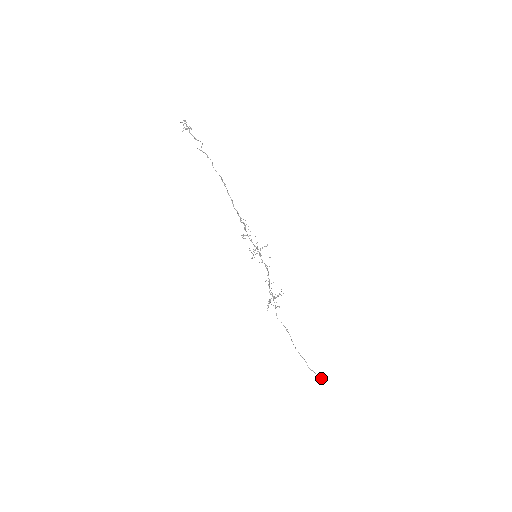
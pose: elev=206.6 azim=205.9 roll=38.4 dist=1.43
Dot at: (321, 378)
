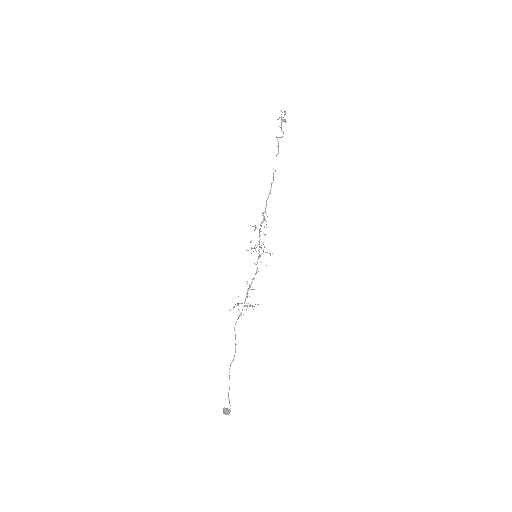
Dot at: occluded
